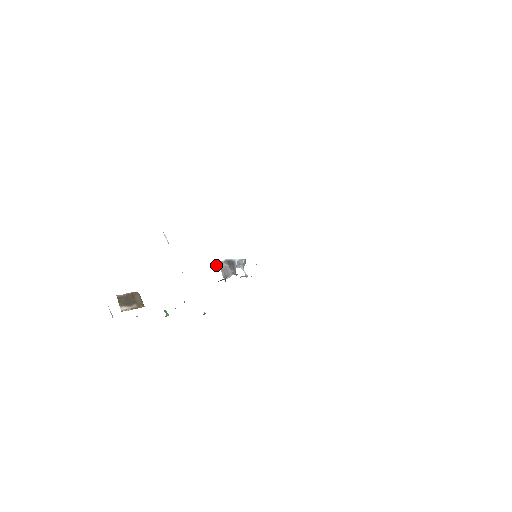
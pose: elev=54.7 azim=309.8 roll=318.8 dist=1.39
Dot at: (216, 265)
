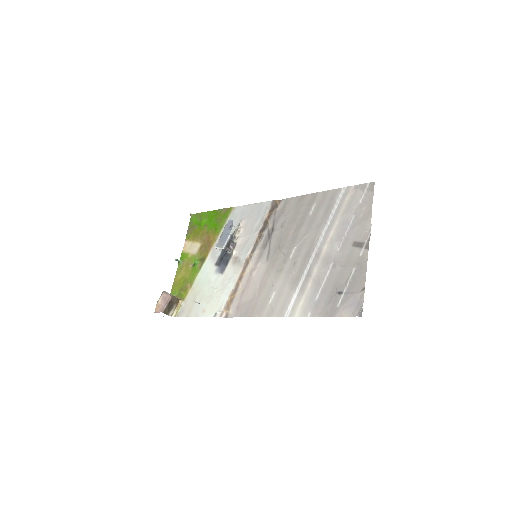
Dot at: occluded
